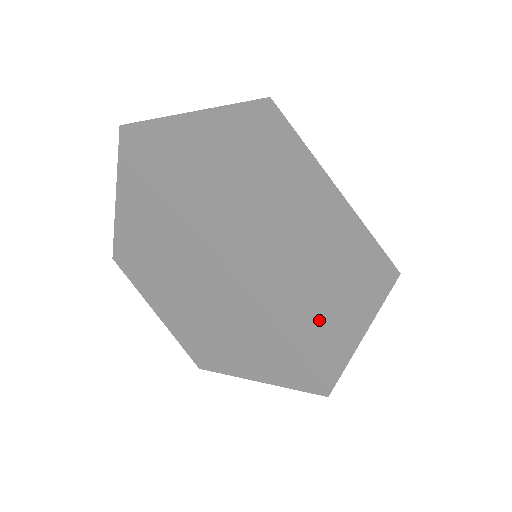
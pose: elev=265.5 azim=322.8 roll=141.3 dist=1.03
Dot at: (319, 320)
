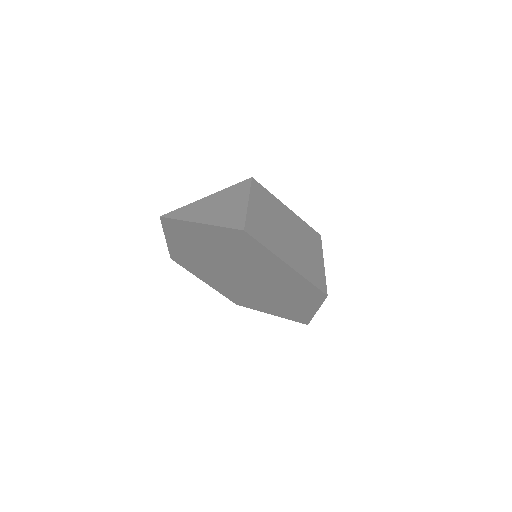
Dot at: (294, 301)
